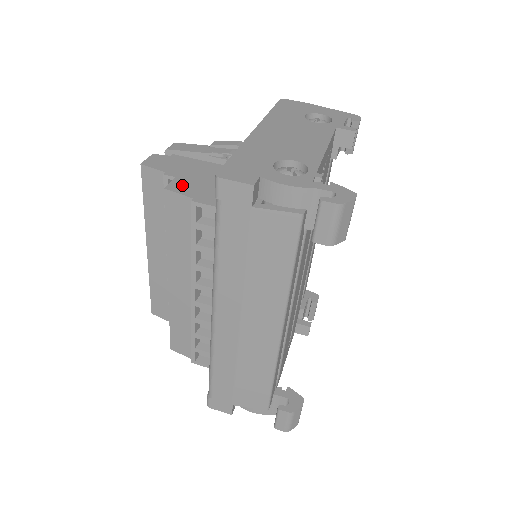
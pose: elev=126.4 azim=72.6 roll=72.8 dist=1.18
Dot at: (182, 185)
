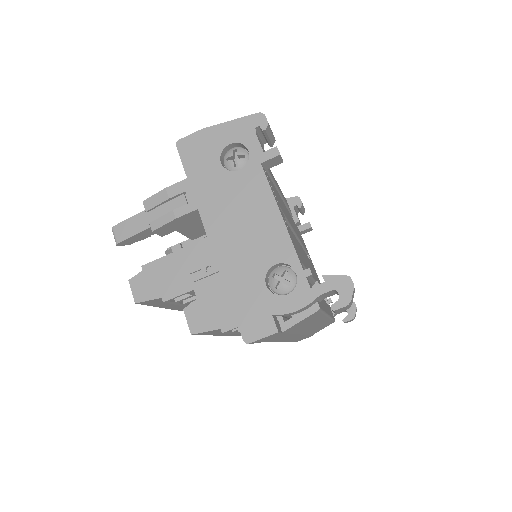
Dot at: (198, 319)
